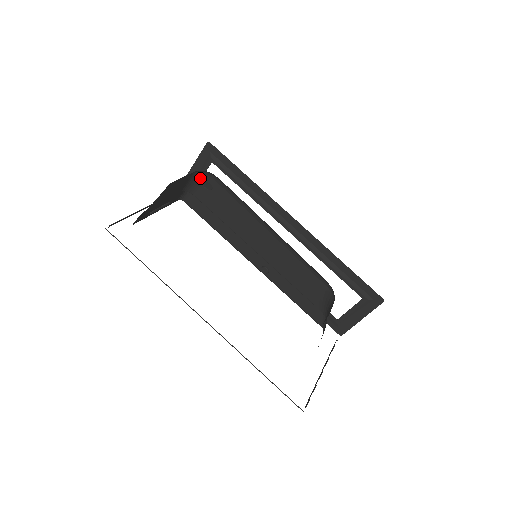
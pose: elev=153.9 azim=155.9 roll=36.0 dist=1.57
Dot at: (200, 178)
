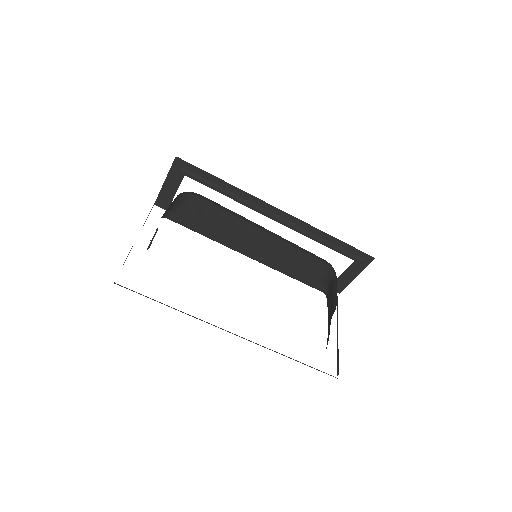
Dot at: (181, 197)
